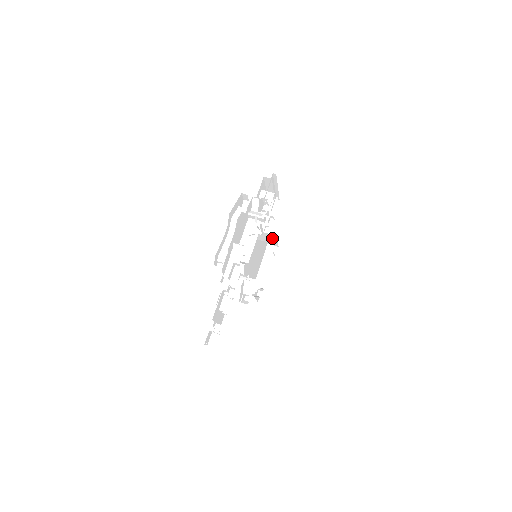
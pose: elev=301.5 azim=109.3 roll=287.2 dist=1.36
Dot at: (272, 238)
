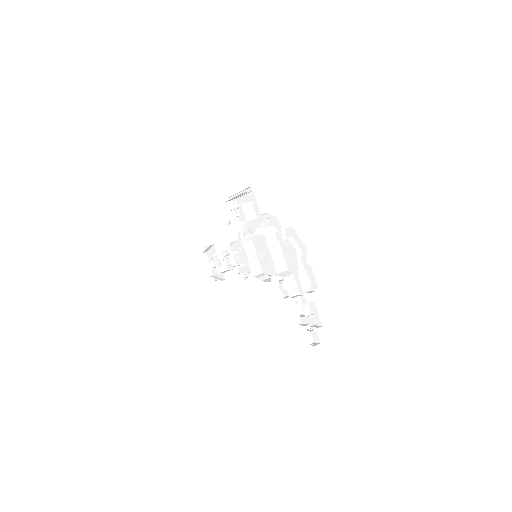
Dot at: occluded
